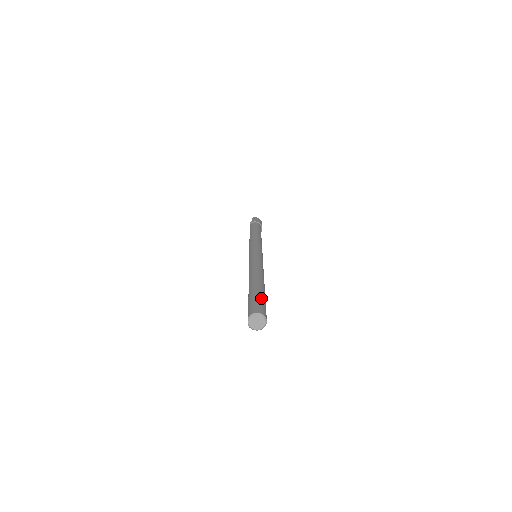
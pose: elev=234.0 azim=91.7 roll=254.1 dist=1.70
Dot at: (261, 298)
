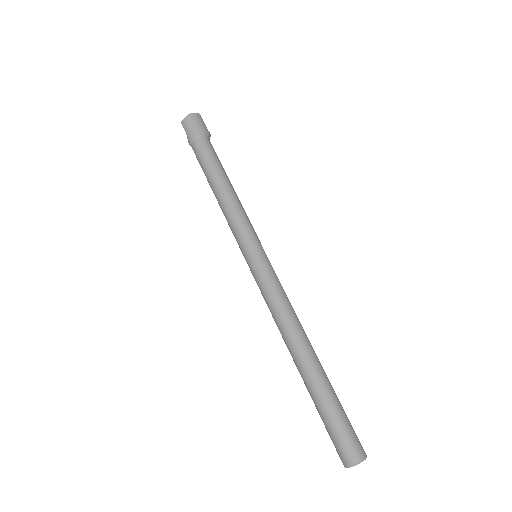
Dot at: (334, 418)
